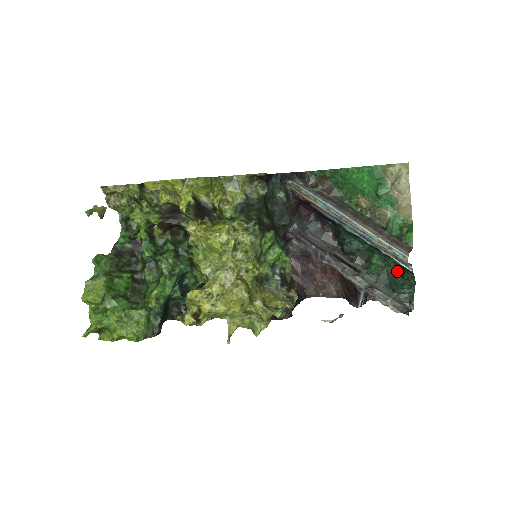
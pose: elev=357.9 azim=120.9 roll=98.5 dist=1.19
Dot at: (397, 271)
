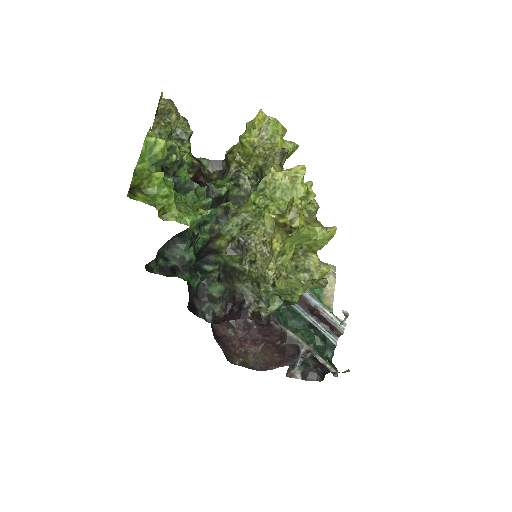
Dot at: (318, 348)
